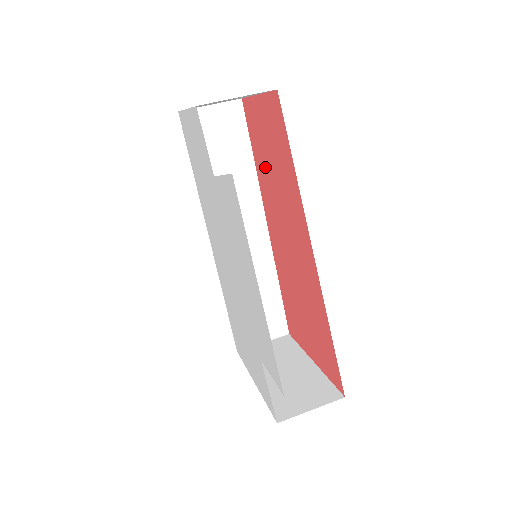
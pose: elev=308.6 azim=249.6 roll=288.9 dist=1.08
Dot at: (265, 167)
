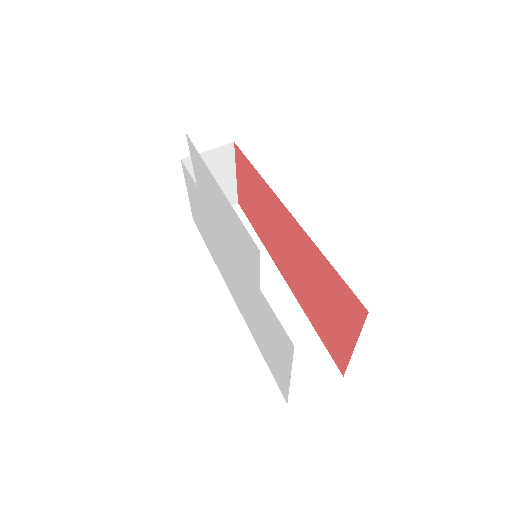
Dot at: (259, 221)
